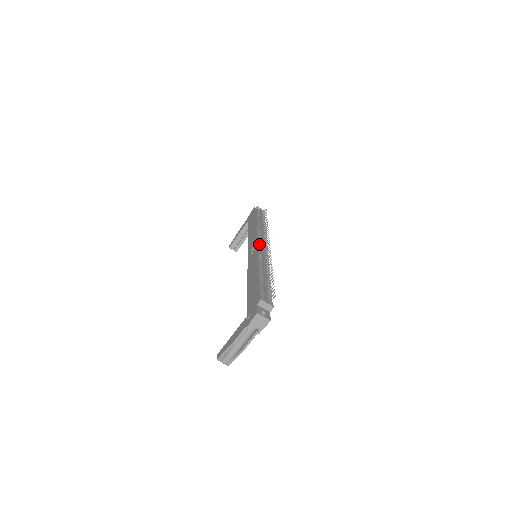
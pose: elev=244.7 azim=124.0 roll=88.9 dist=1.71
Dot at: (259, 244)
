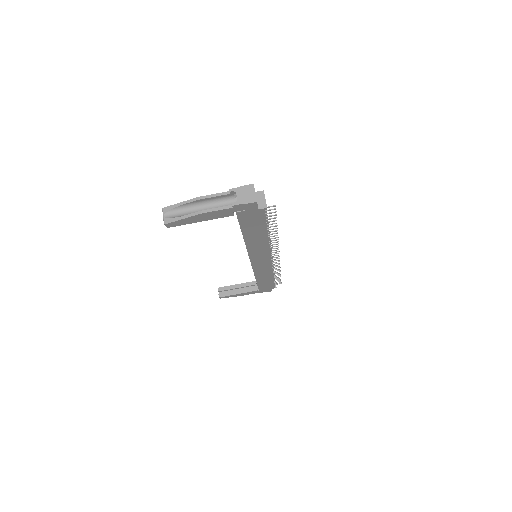
Dot at: occluded
